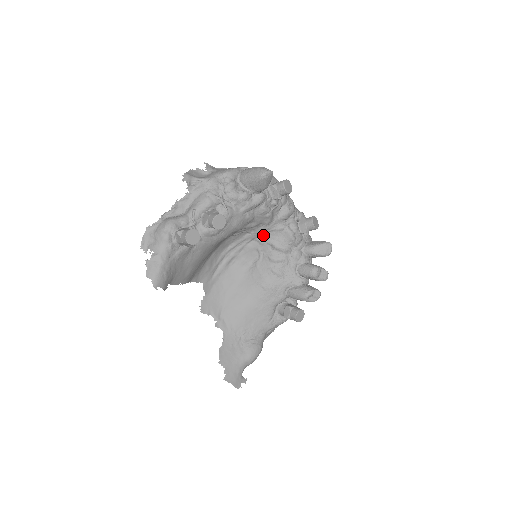
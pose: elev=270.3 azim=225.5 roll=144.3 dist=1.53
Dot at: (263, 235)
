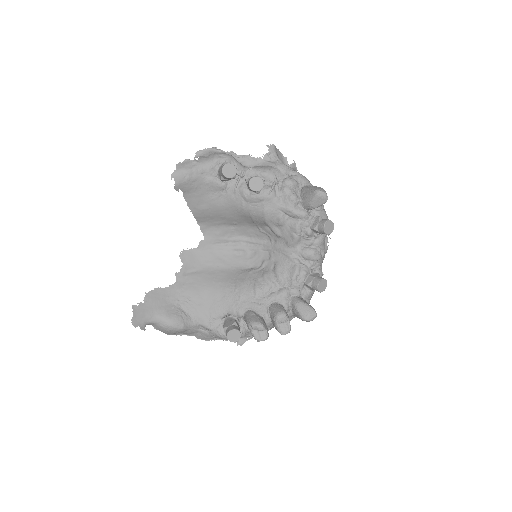
Dot at: (278, 253)
